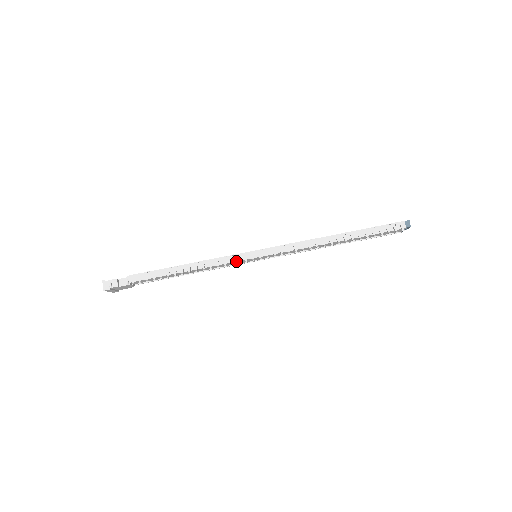
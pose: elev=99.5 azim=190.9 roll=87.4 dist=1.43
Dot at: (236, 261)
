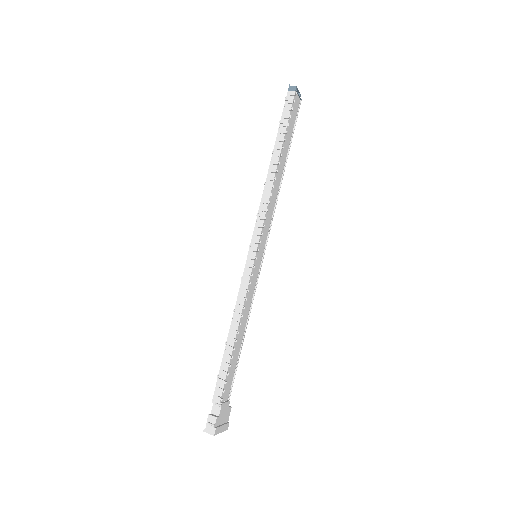
Dot at: (249, 278)
